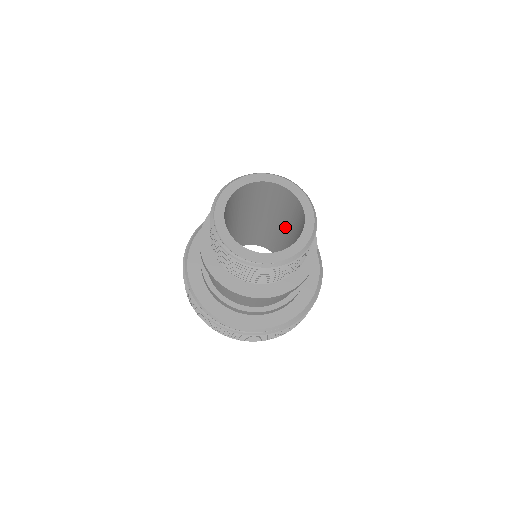
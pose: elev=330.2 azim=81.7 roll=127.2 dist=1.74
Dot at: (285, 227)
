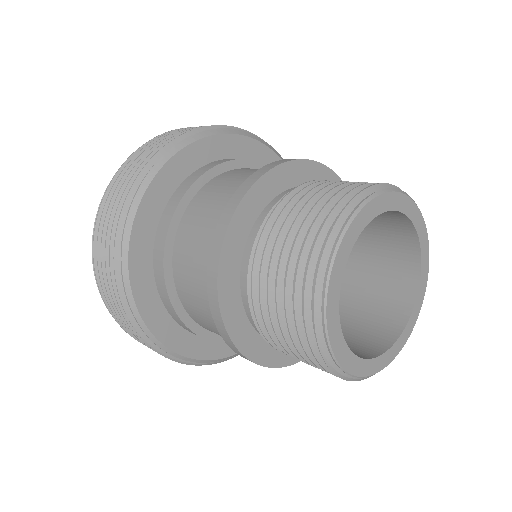
Dot at: occluded
